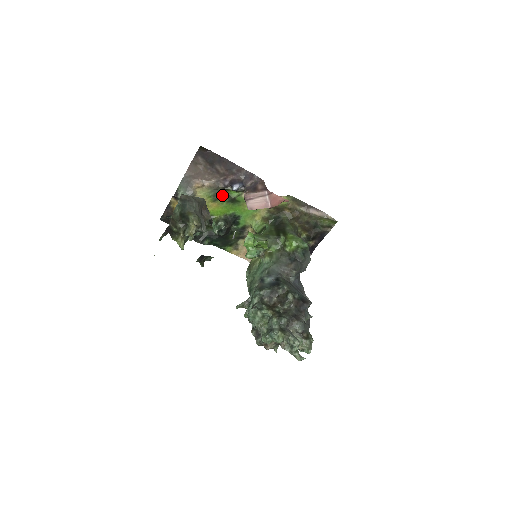
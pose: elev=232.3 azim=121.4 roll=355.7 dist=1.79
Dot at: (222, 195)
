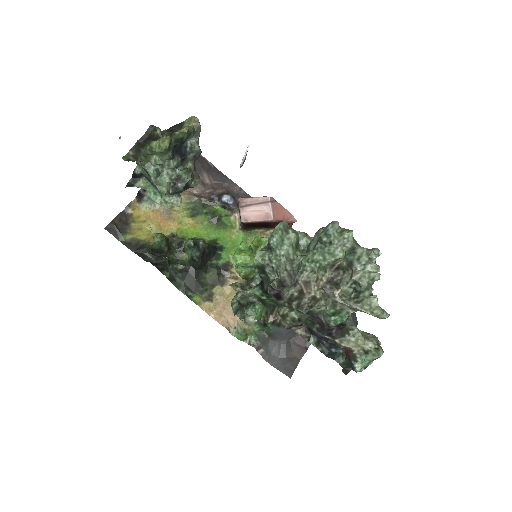
Dot at: (204, 211)
